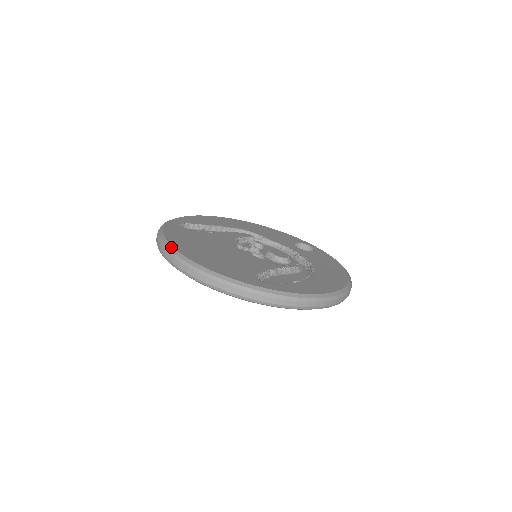
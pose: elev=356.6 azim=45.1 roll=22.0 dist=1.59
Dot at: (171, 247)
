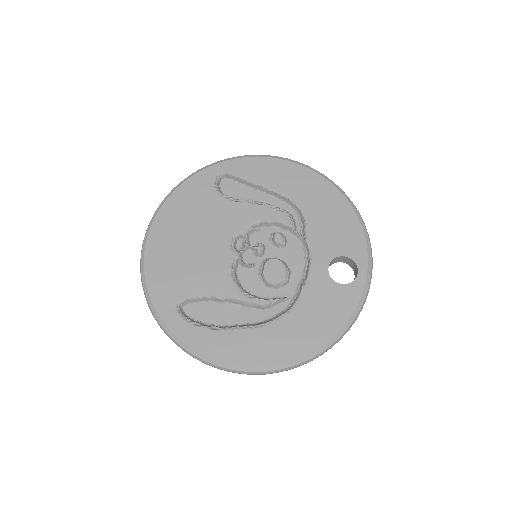
Dot at: (153, 219)
